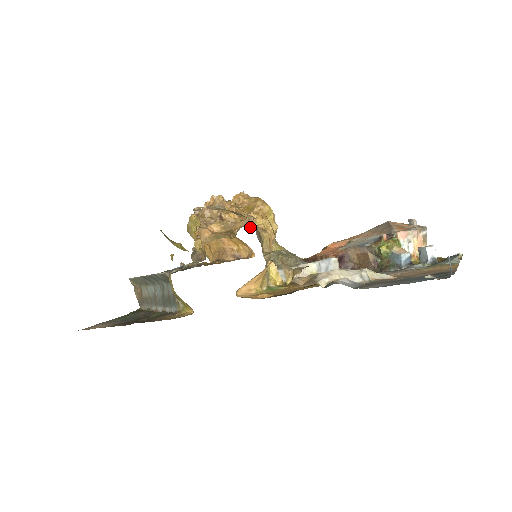
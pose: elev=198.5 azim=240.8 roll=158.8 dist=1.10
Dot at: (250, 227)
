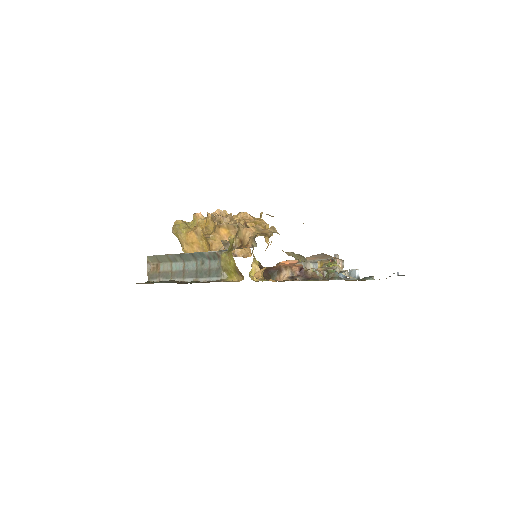
Dot at: (278, 233)
